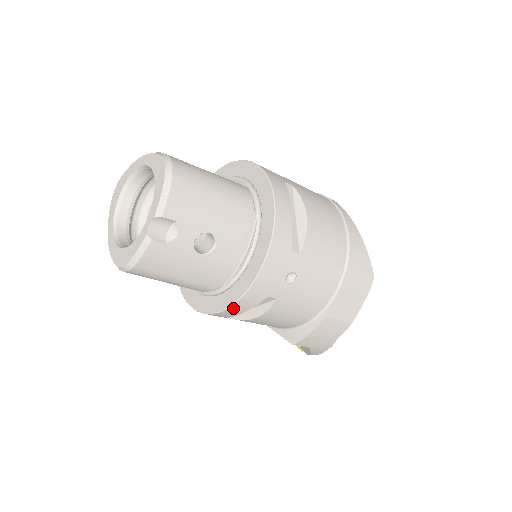
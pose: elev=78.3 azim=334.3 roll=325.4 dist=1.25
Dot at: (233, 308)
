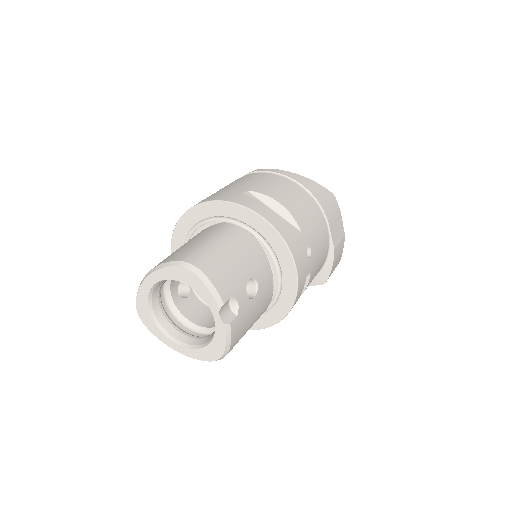
Dot at: (293, 305)
